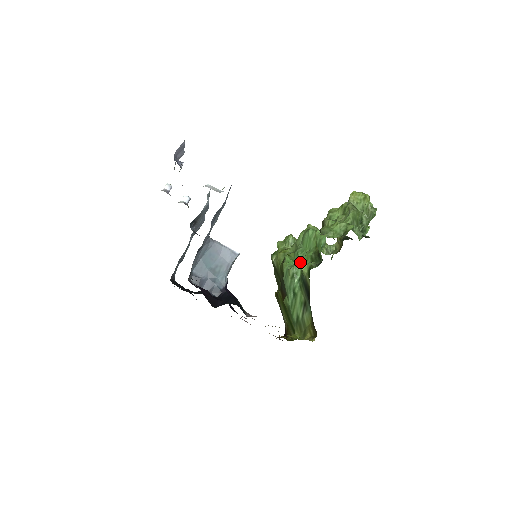
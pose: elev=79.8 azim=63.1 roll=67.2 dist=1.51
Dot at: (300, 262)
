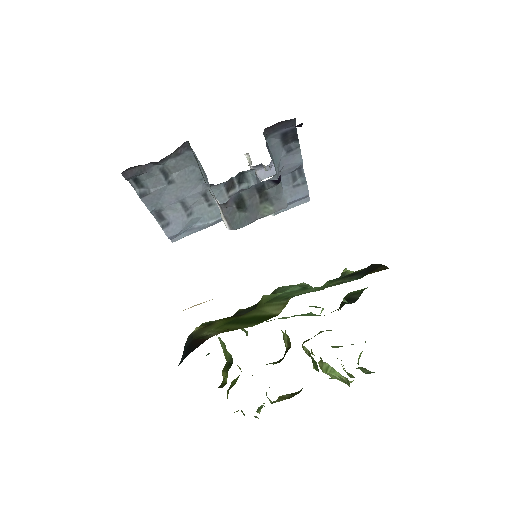
Dot at: occluded
